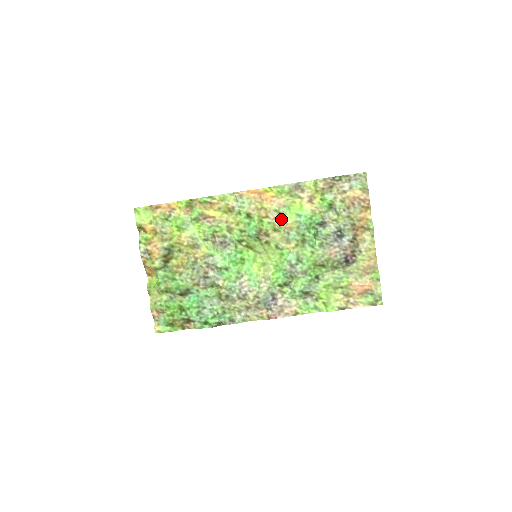
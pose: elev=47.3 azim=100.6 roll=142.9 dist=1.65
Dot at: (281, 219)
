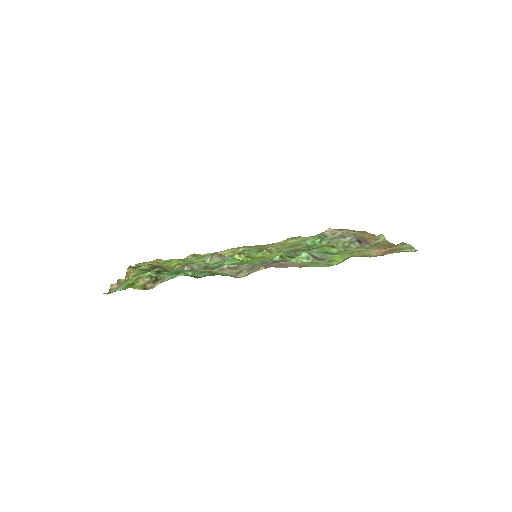
Dot at: occluded
